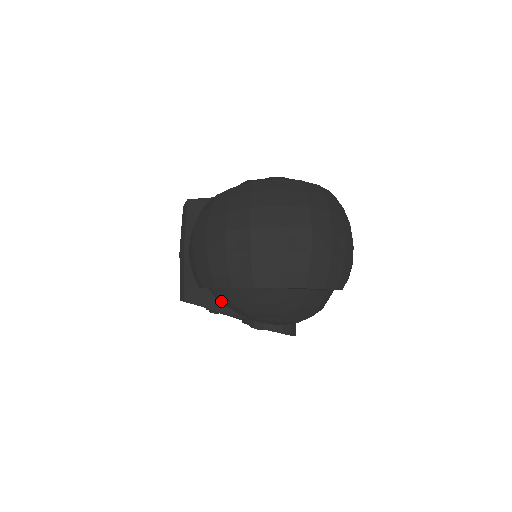
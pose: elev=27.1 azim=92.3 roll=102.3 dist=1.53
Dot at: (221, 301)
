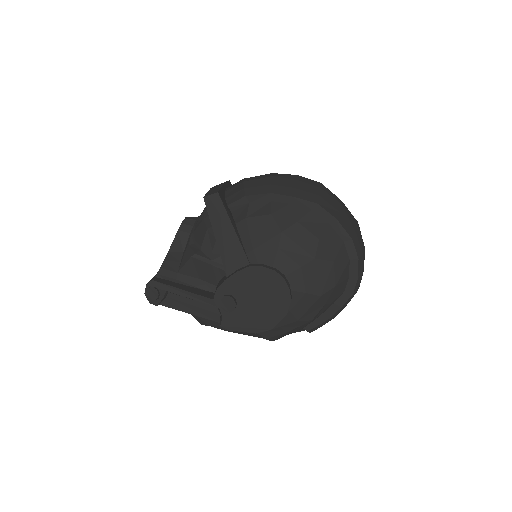
Dot at: (247, 222)
